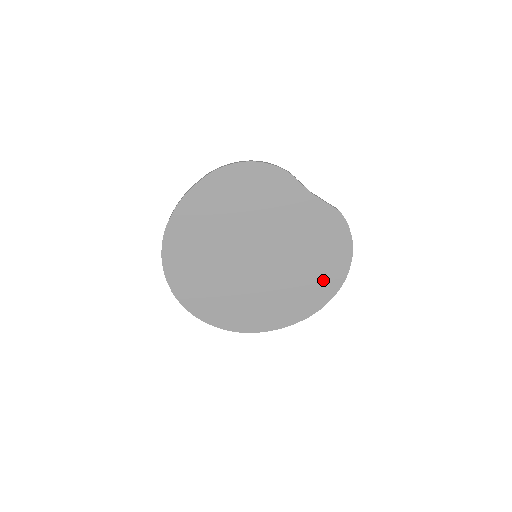
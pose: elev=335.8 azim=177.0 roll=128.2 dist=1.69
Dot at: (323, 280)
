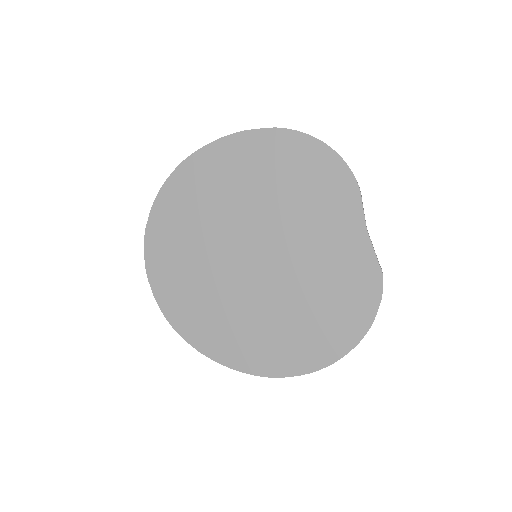
Dot at: (306, 344)
